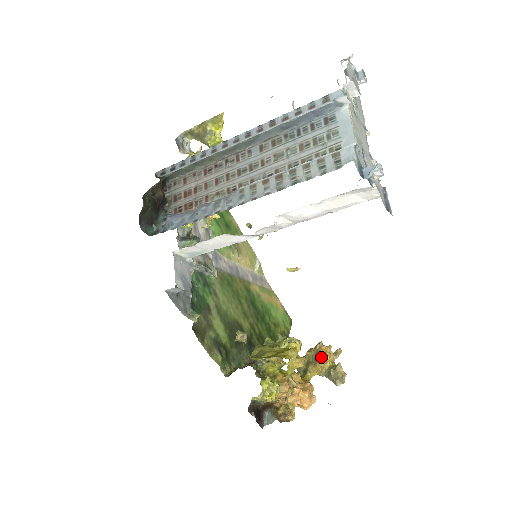
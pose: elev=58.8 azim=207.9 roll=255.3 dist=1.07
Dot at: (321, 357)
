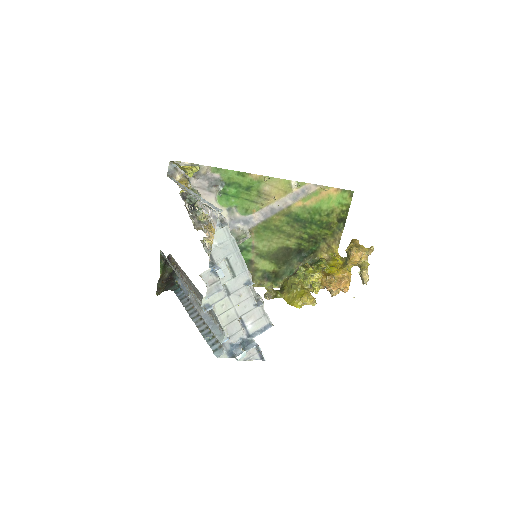
Dot at: (350, 264)
